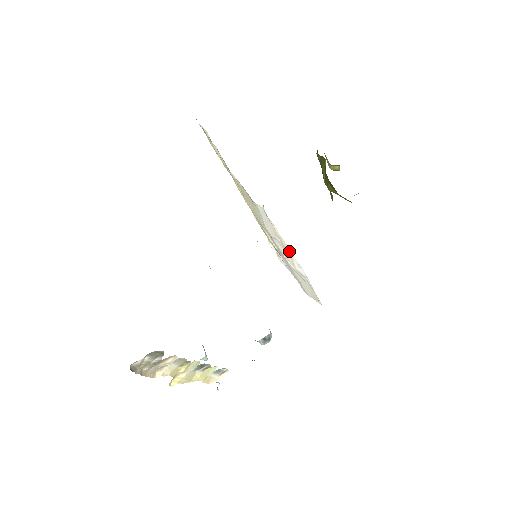
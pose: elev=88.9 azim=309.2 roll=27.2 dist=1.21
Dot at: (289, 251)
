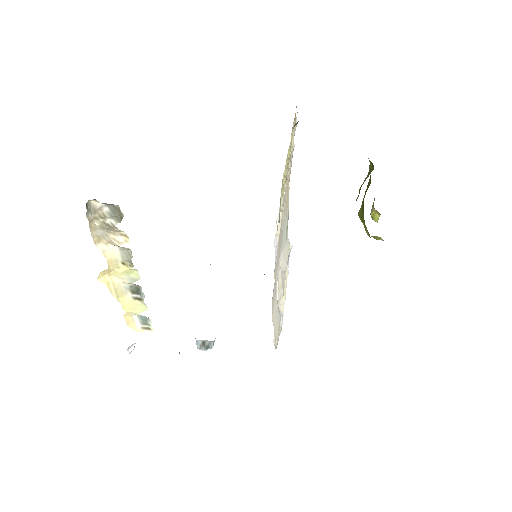
Dot at: (284, 298)
